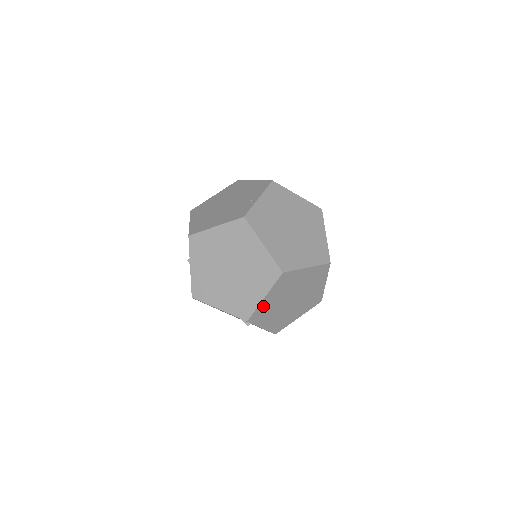
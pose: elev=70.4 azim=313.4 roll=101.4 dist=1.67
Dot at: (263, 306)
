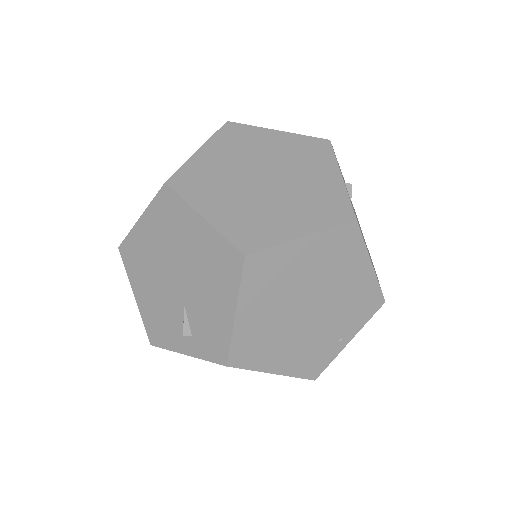
Dot at: occluded
